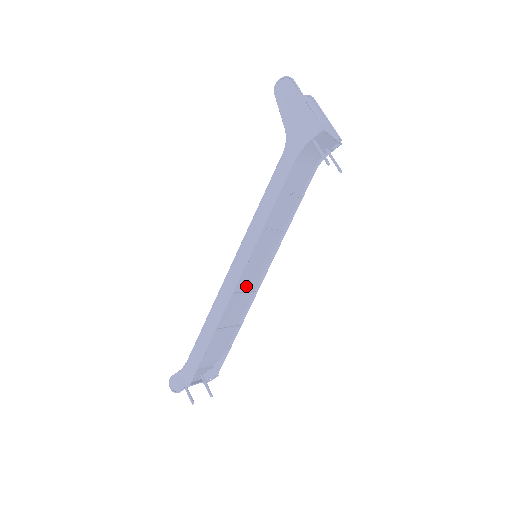
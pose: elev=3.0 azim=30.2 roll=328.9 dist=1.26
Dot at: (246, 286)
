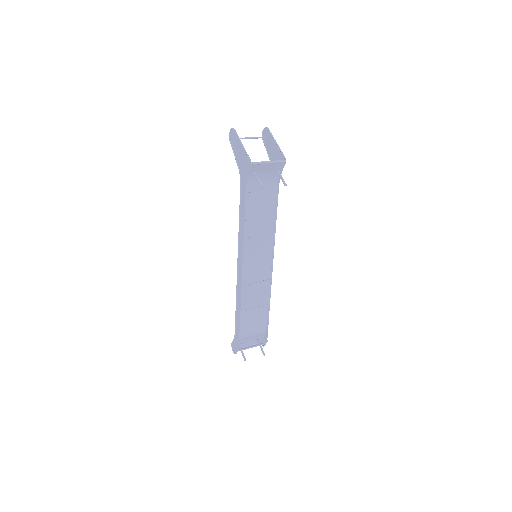
Dot at: (257, 278)
